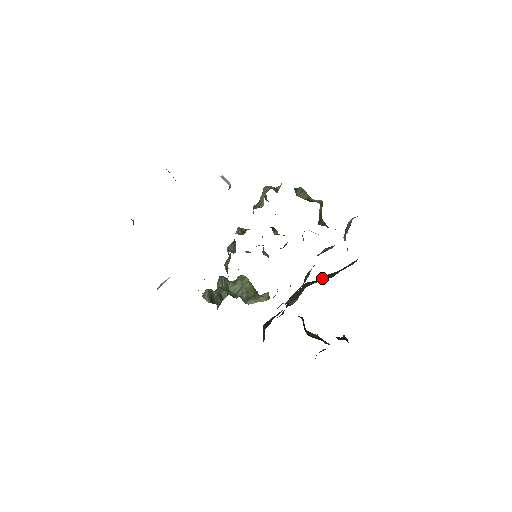
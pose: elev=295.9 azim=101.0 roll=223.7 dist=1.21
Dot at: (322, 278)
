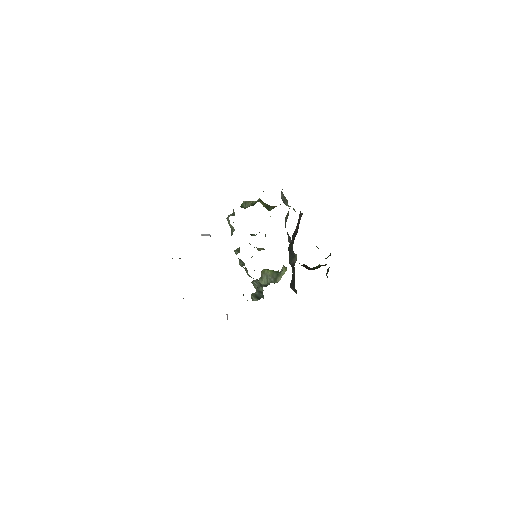
Dot at: (292, 238)
